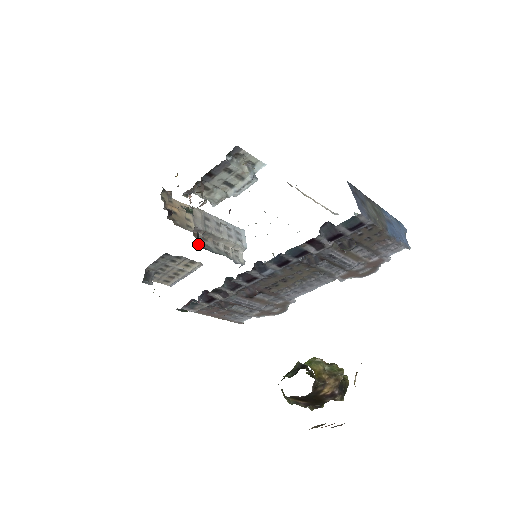
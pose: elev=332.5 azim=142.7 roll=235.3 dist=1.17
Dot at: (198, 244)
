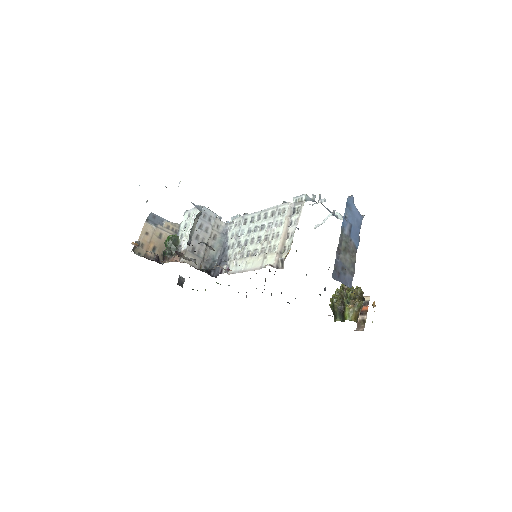
Dot at: (212, 274)
